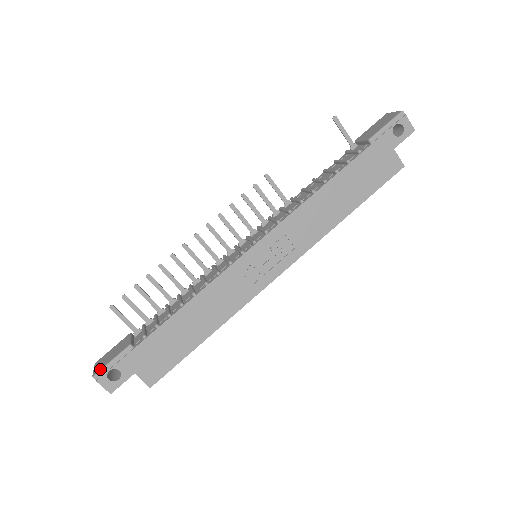
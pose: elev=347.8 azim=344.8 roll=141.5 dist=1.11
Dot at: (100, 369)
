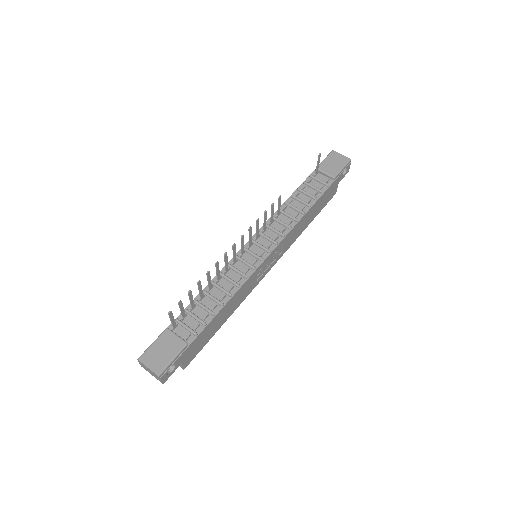
Dot at: (164, 368)
